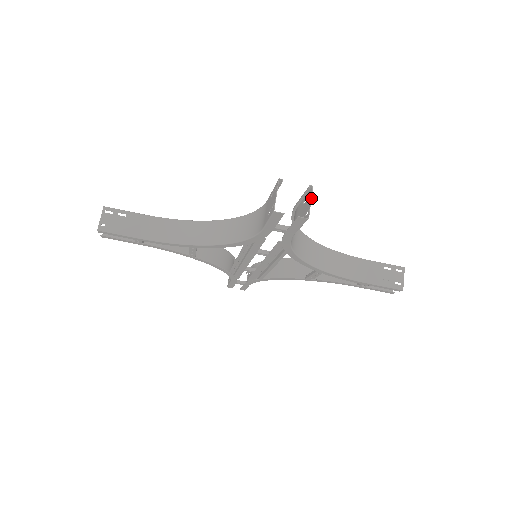
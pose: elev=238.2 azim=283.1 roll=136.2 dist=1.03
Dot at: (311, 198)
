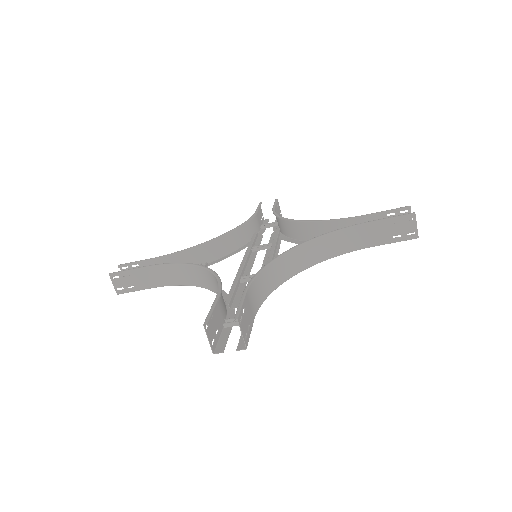
Dot at: (240, 330)
